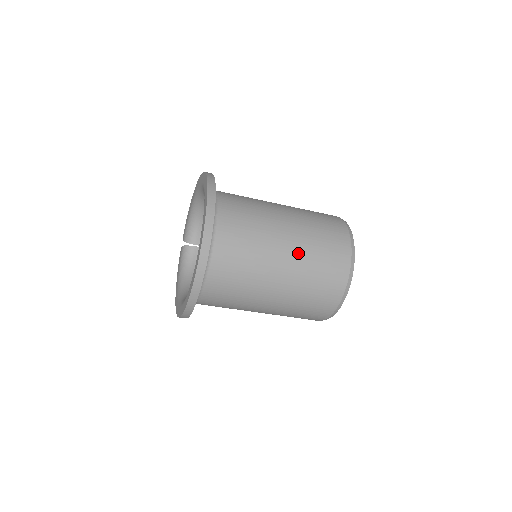
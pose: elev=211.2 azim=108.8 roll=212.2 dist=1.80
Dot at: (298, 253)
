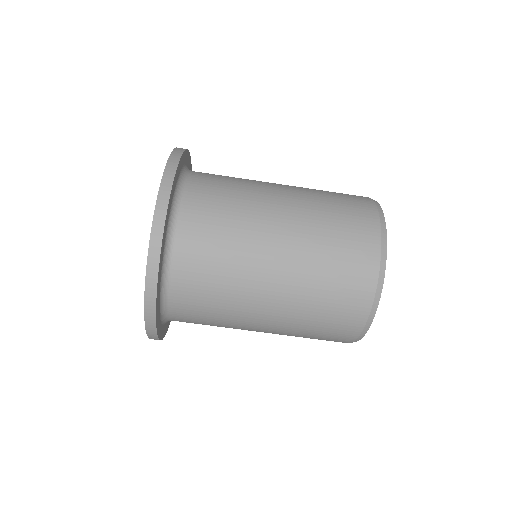
Dot at: (296, 261)
